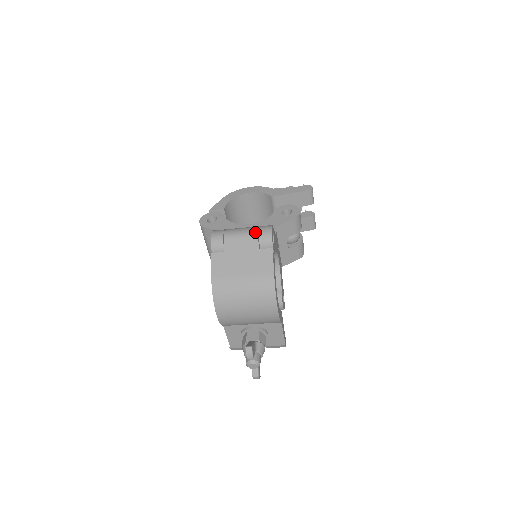
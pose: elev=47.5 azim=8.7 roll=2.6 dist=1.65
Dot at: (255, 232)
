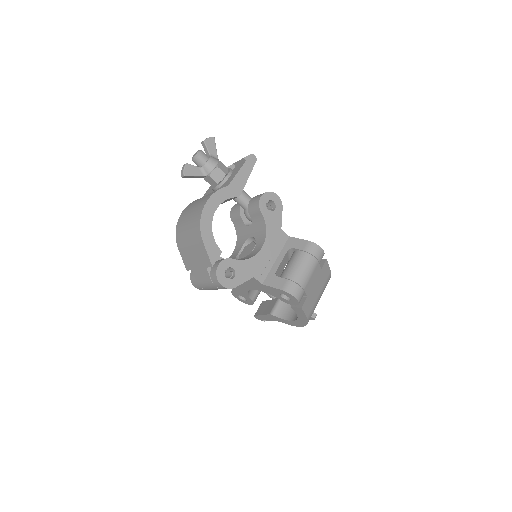
Dot at: (316, 262)
